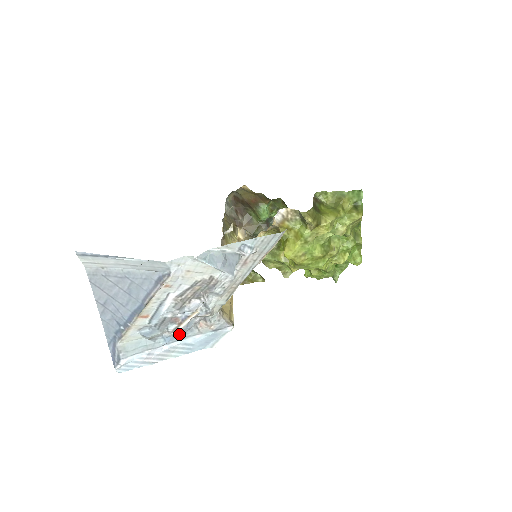
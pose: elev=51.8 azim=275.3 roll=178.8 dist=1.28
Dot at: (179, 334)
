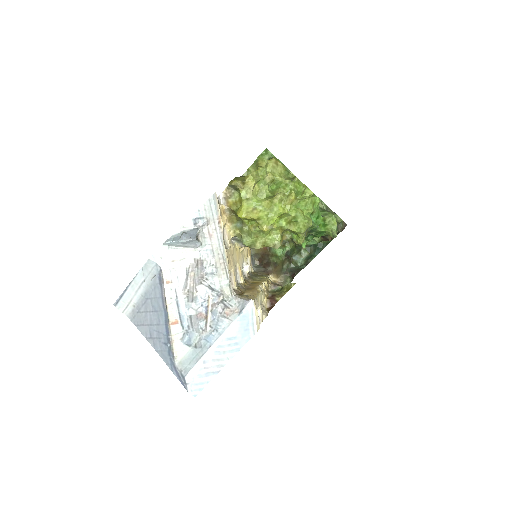
Dot at: (215, 330)
